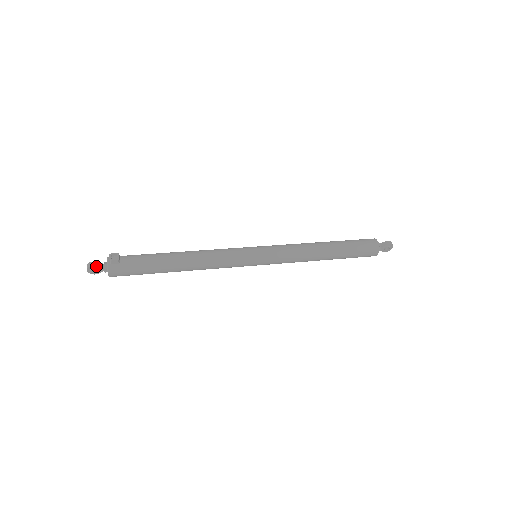
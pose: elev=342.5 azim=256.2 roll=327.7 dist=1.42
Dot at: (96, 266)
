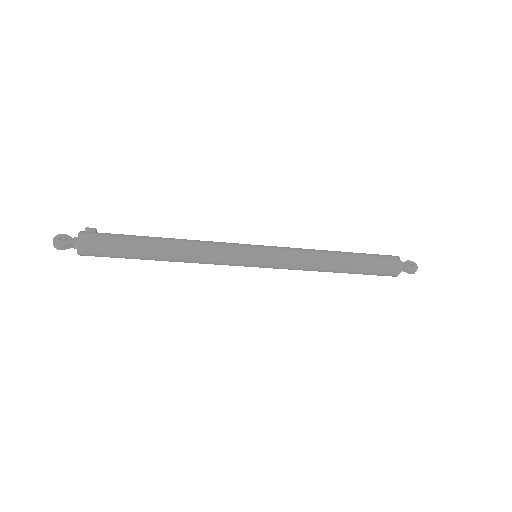
Dot at: (66, 236)
